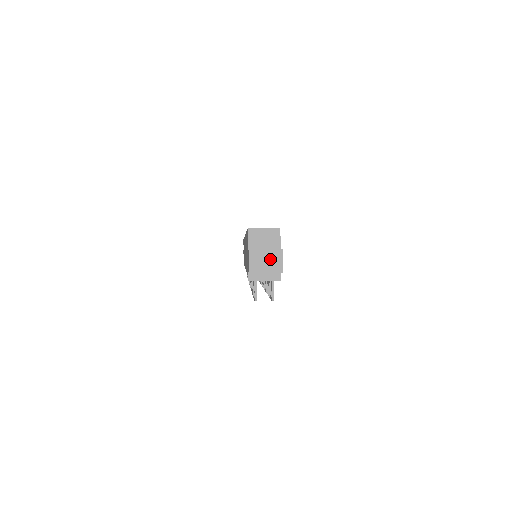
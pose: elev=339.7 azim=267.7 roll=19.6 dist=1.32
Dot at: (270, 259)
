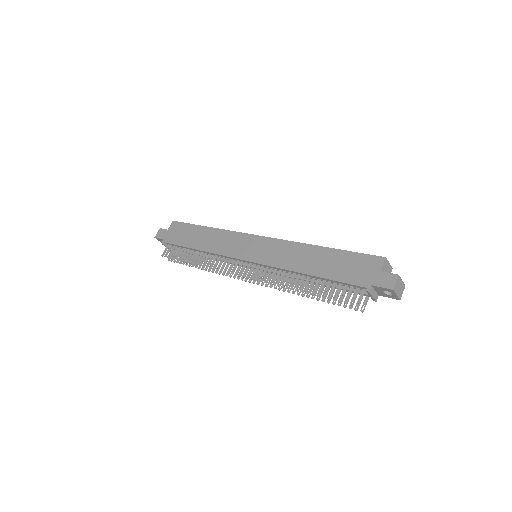
Dot at: (401, 288)
